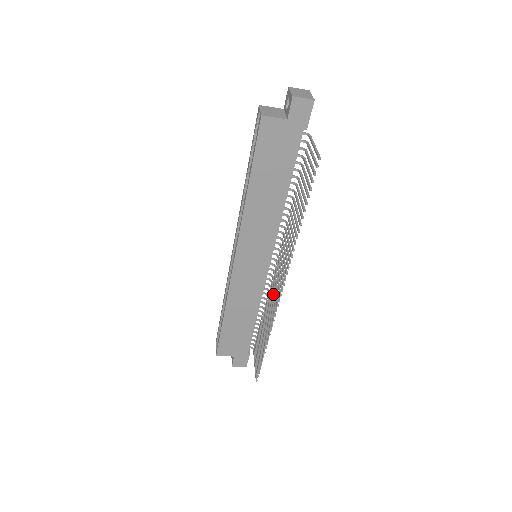
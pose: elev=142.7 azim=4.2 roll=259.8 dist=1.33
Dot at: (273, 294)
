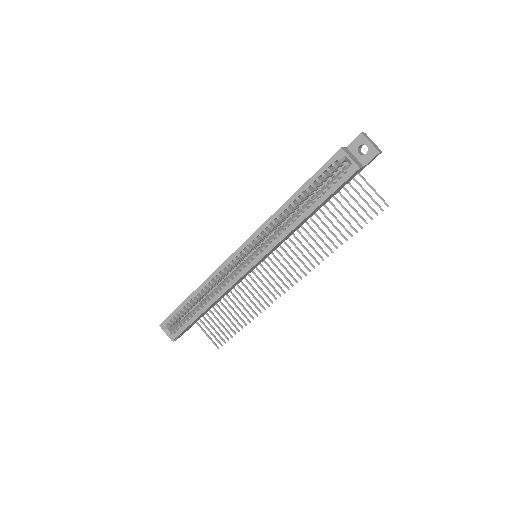
Dot at: (263, 283)
